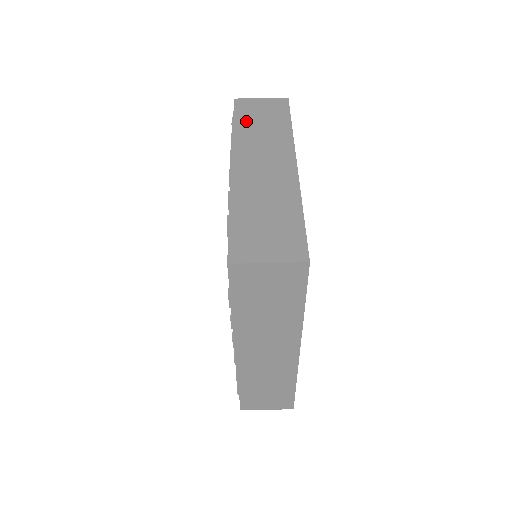
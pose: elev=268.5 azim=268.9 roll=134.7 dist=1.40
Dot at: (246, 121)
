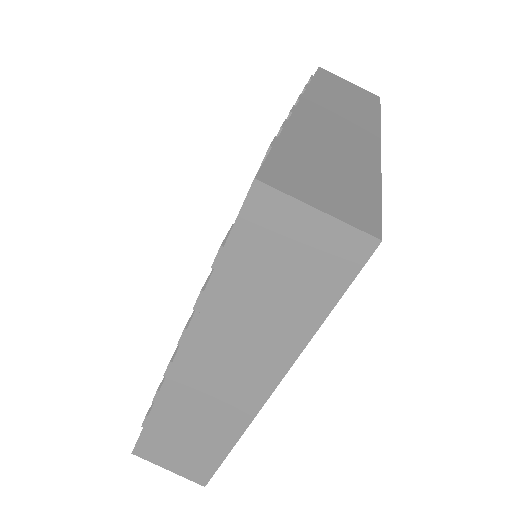
Dot at: (328, 86)
